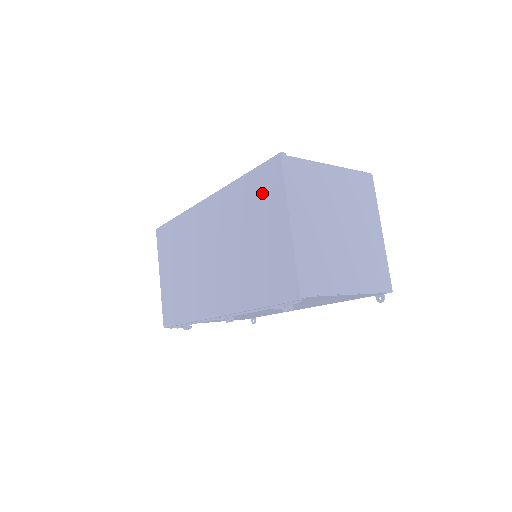
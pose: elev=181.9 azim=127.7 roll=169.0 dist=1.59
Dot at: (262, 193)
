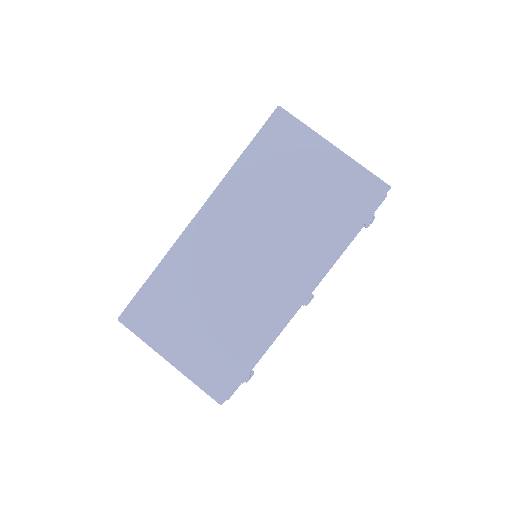
Dot at: (281, 149)
